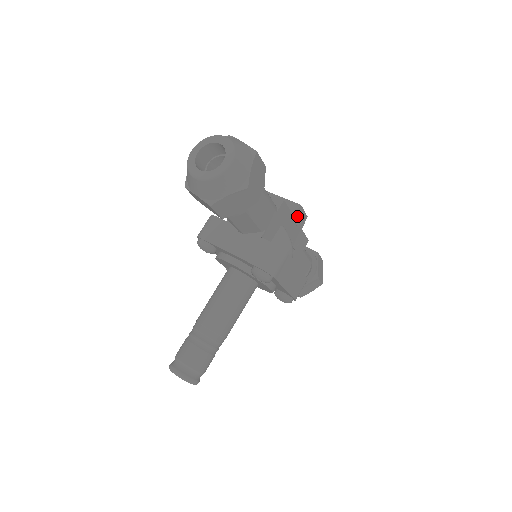
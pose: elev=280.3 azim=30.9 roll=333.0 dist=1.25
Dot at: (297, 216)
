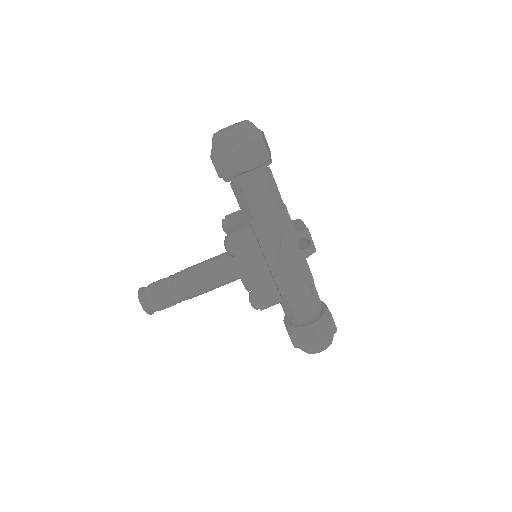
Dot at: occluded
